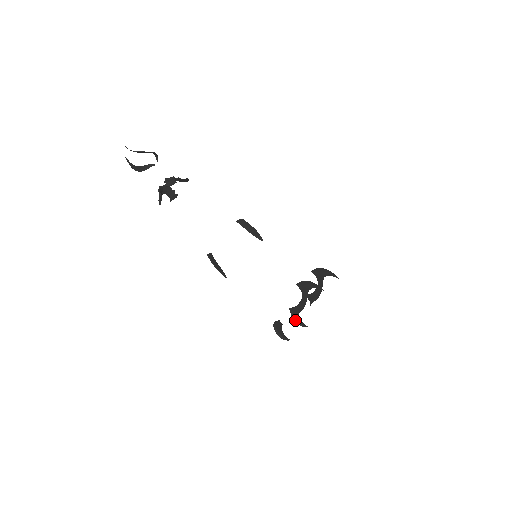
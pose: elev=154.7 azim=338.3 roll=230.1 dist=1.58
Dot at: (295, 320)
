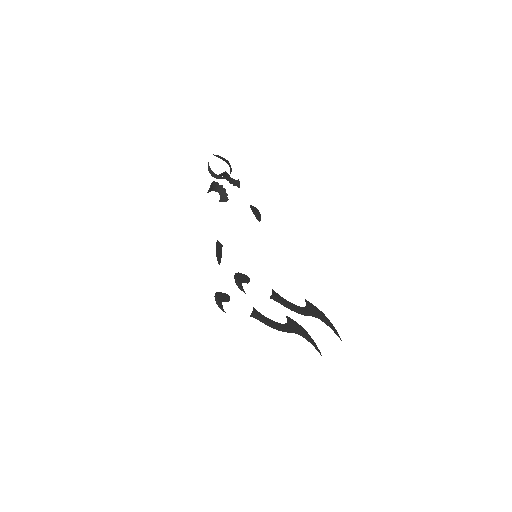
Dot at: (235, 276)
